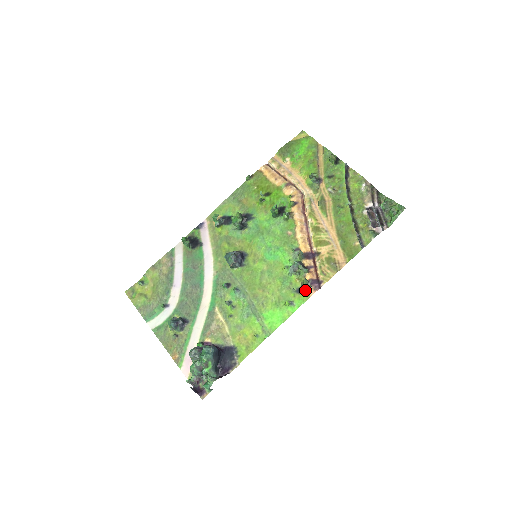
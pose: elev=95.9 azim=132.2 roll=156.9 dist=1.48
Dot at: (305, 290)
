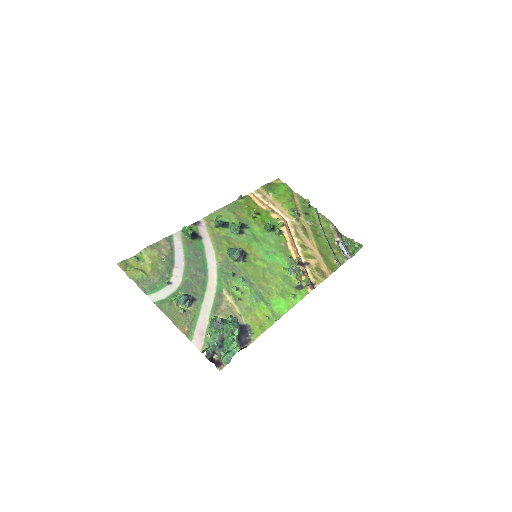
Dot at: (304, 287)
